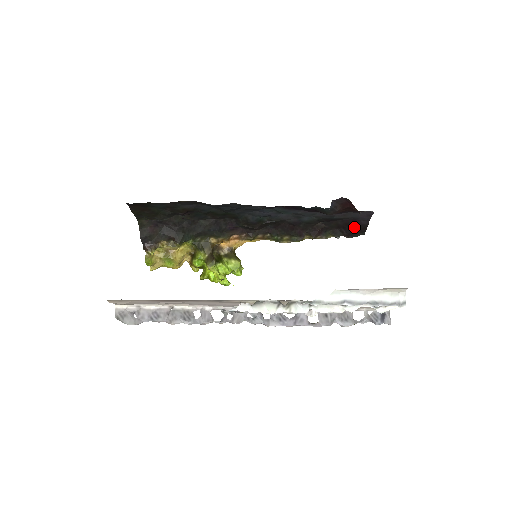
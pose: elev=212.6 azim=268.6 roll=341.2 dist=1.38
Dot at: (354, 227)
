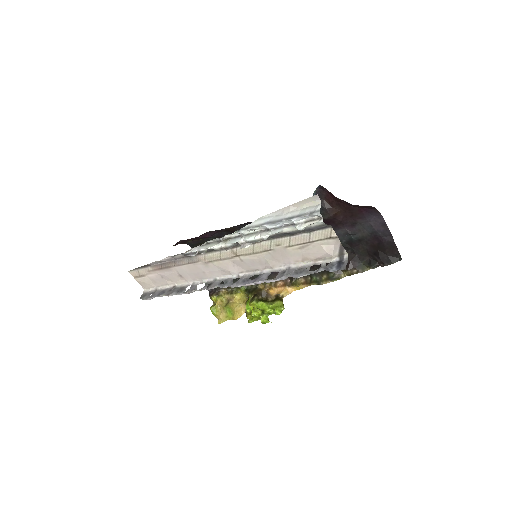
Dot at: (382, 249)
